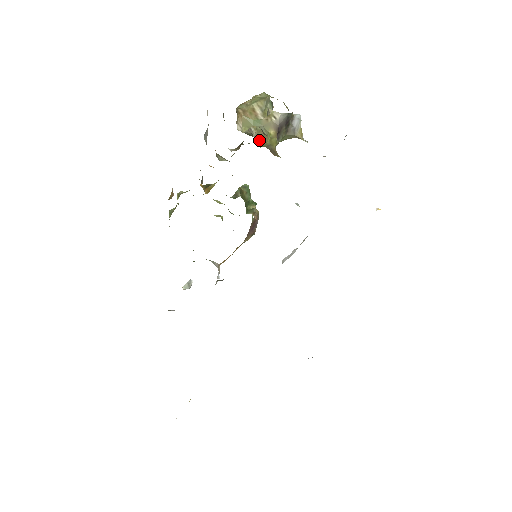
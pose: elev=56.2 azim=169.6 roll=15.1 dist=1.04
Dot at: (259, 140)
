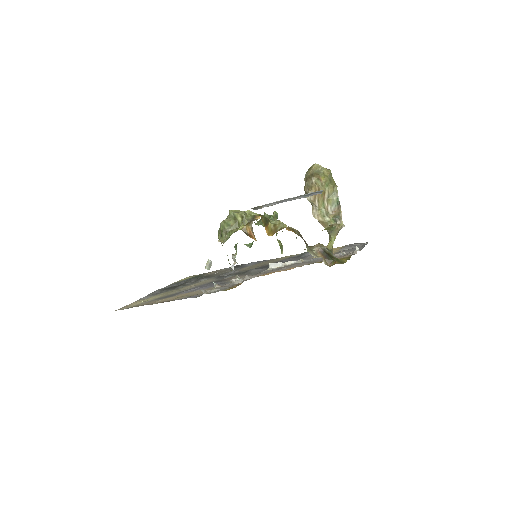
Dot at: (318, 220)
